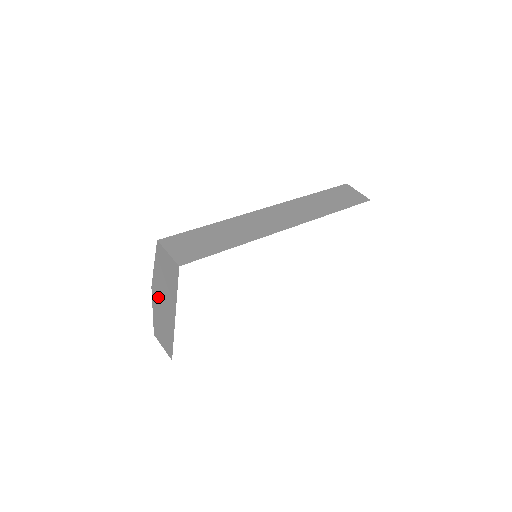
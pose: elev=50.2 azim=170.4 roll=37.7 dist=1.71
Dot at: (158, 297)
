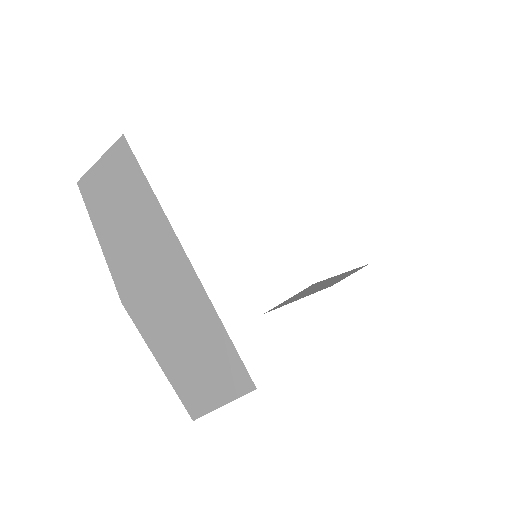
Dot at: (140, 292)
